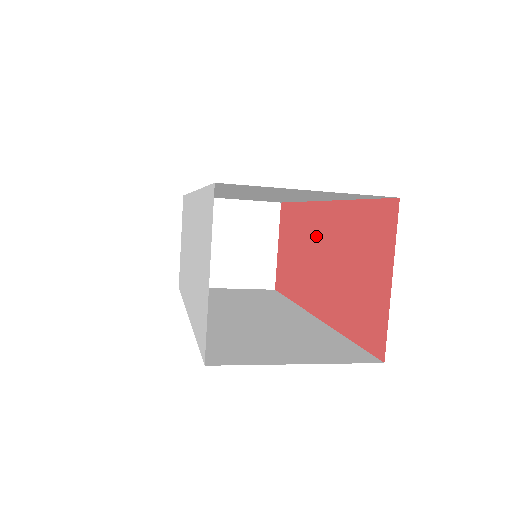
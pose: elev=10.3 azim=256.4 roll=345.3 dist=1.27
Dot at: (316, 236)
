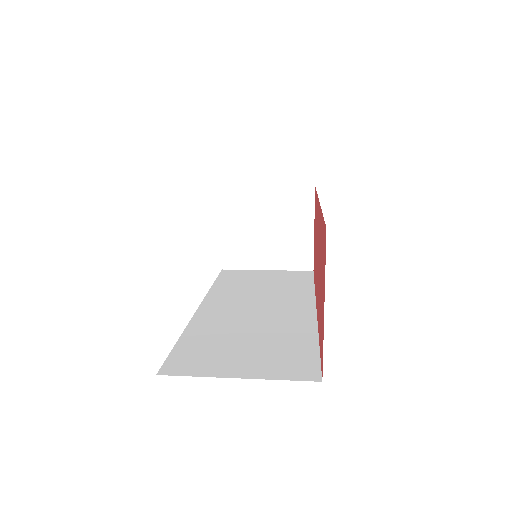
Dot at: occluded
